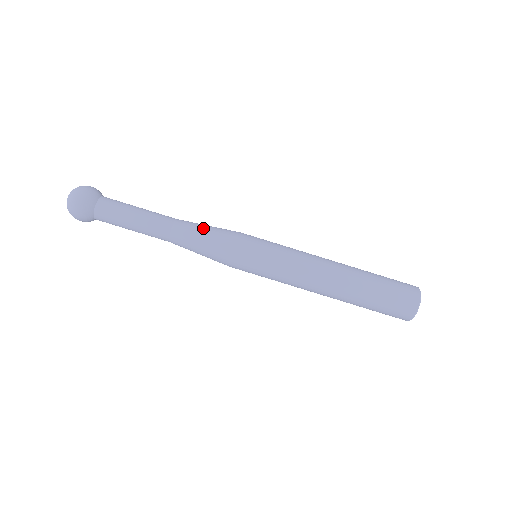
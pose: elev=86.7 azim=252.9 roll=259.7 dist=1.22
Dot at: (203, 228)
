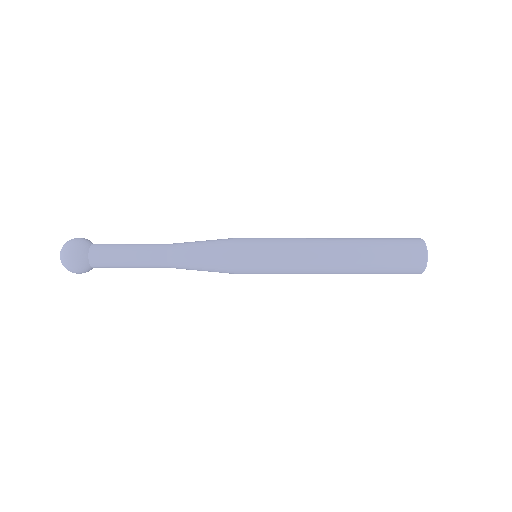
Dot at: (198, 242)
